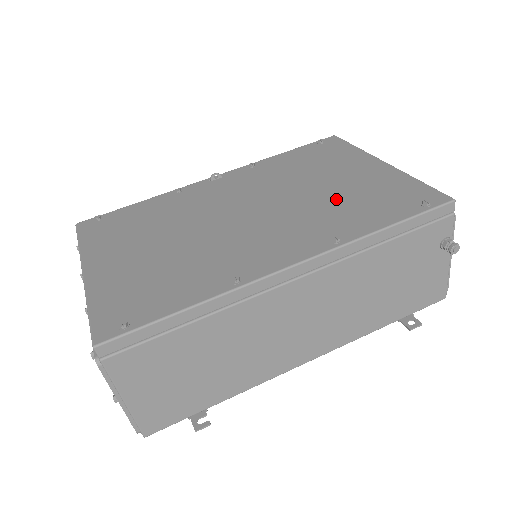
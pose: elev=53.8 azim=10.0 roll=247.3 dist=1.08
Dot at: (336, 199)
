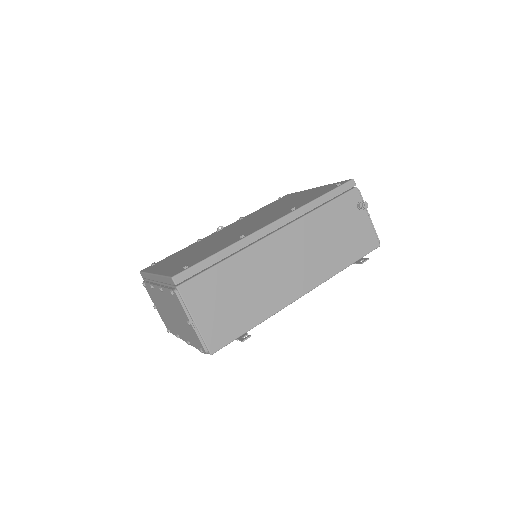
Dot at: (291, 204)
